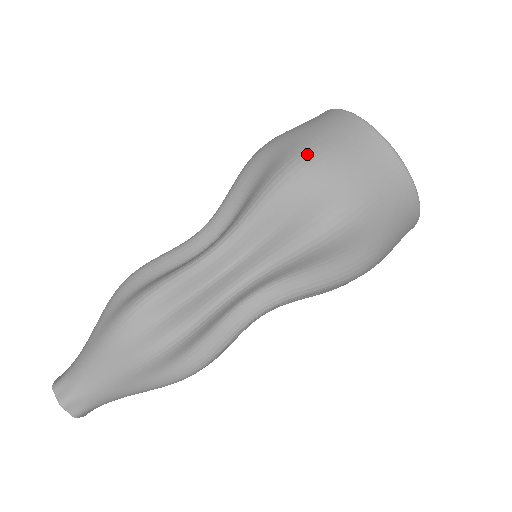
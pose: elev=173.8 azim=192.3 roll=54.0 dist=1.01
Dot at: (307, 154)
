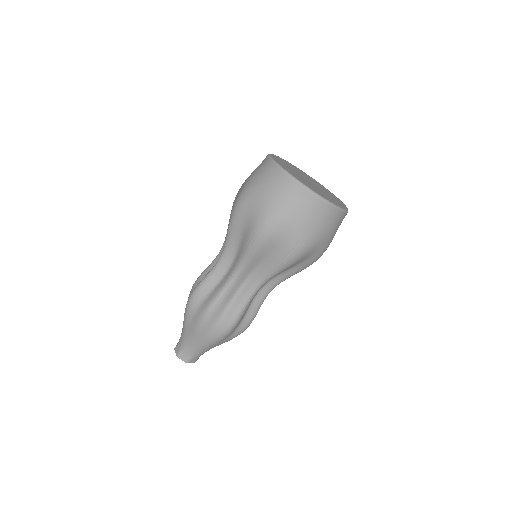
Dot at: (243, 193)
